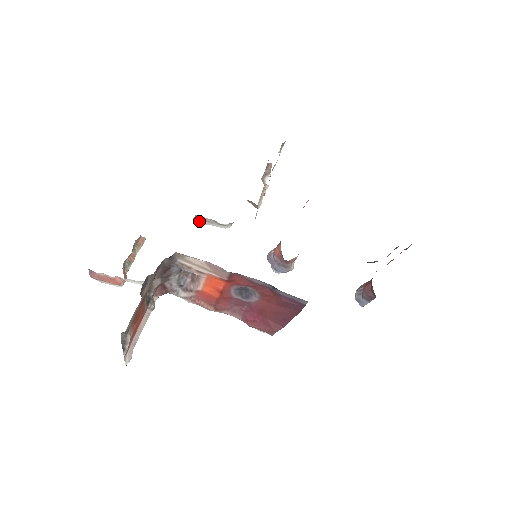
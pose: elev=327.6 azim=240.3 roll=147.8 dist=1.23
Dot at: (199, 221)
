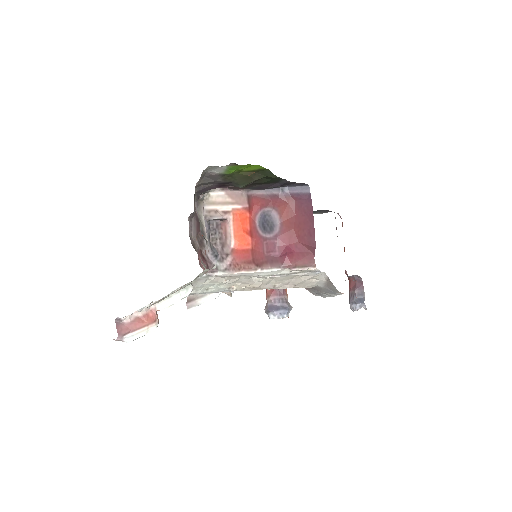
Dot at: (192, 304)
